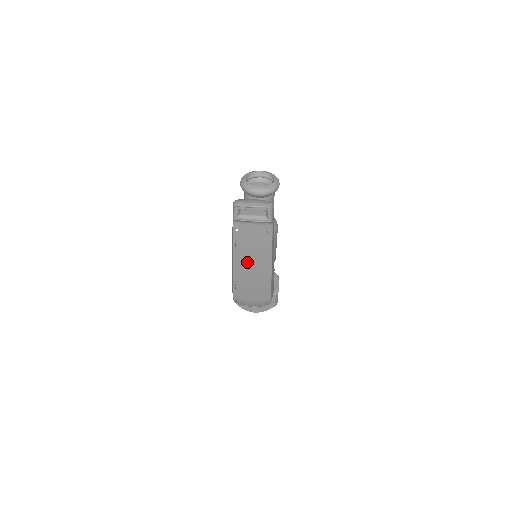
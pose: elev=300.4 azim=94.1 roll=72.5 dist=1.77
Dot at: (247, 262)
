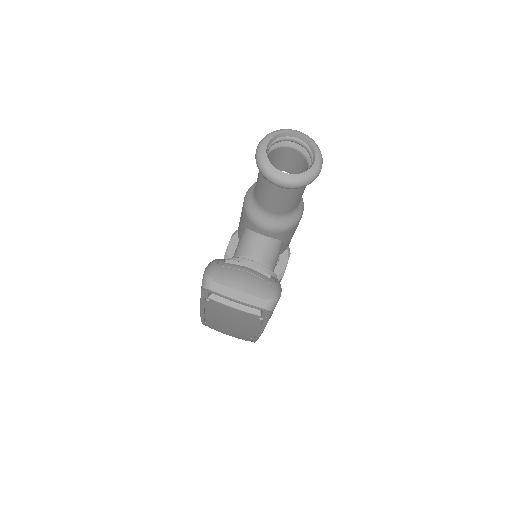
Dot at: (222, 322)
